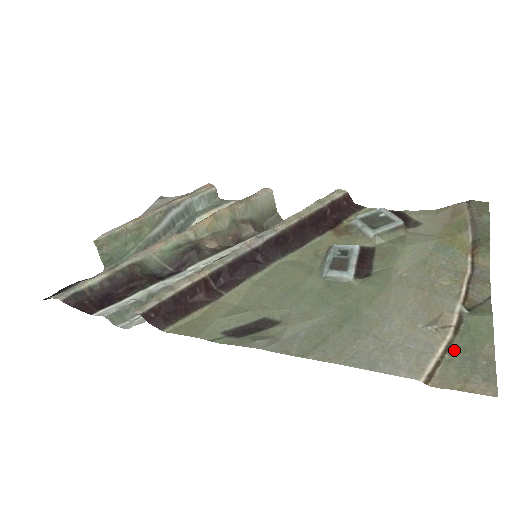
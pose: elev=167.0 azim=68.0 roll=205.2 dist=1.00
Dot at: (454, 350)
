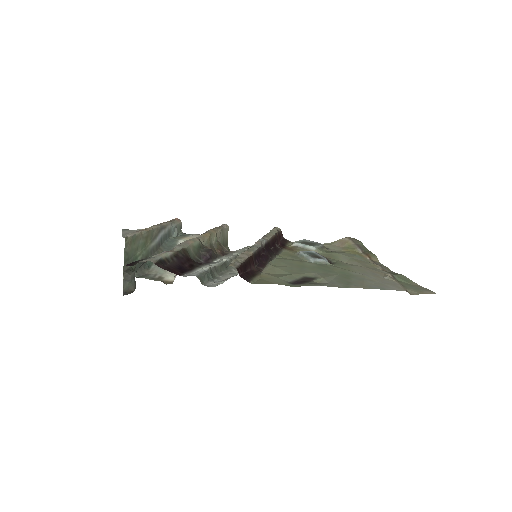
Dot at: (403, 285)
